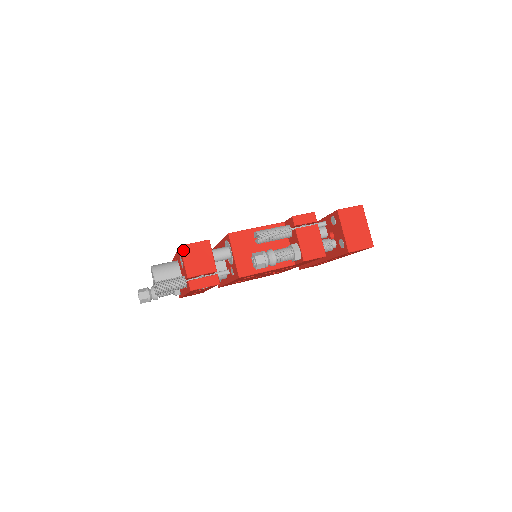
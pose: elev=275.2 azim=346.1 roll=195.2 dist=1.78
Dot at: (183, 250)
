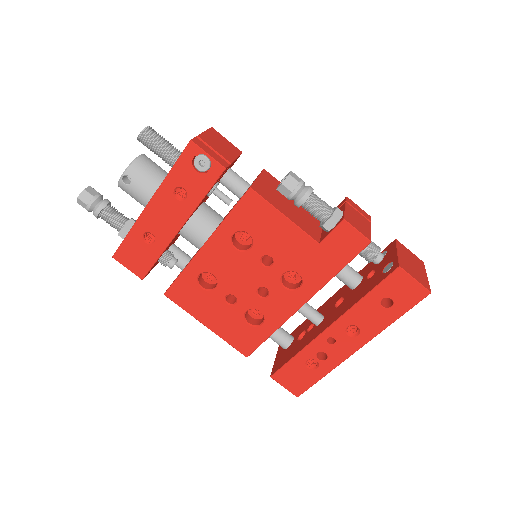
Dot at: (212, 130)
